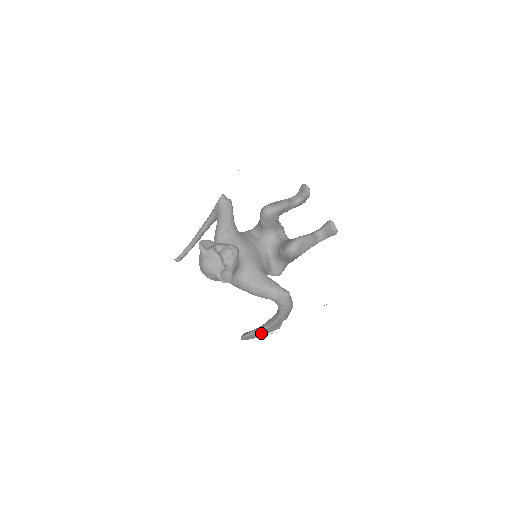
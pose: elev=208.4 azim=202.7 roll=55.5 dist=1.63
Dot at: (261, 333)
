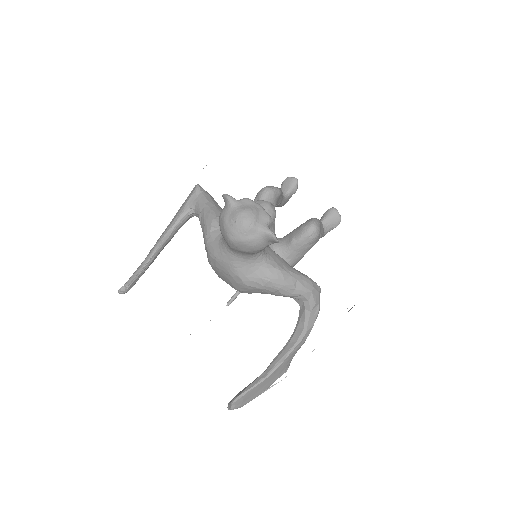
Dot at: (265, 383)
